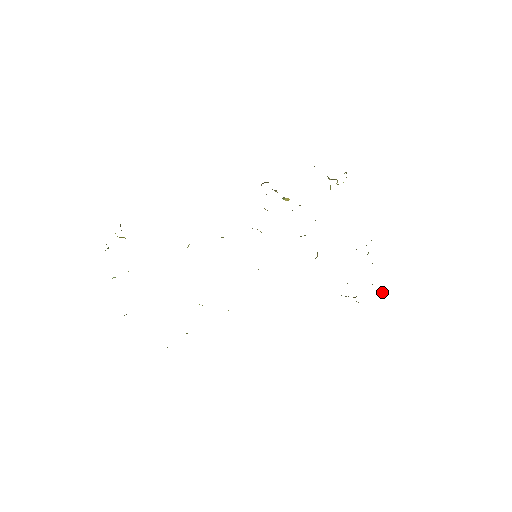
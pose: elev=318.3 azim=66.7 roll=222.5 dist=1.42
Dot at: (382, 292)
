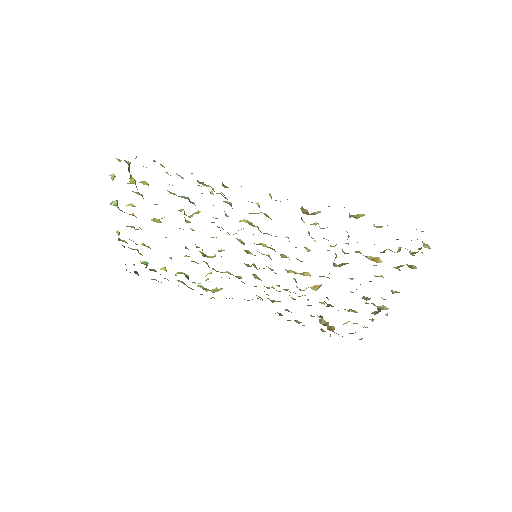
Dot at: (362, 338)
